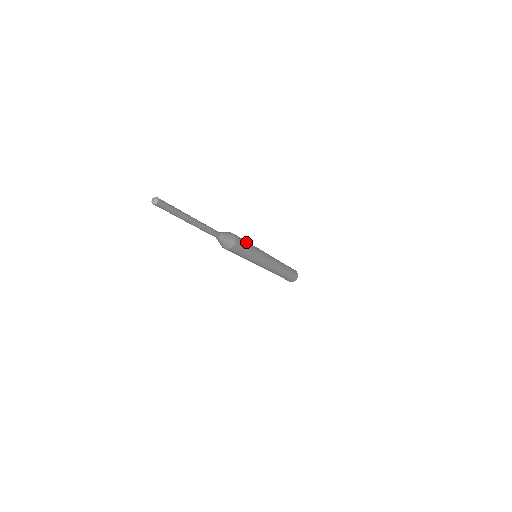
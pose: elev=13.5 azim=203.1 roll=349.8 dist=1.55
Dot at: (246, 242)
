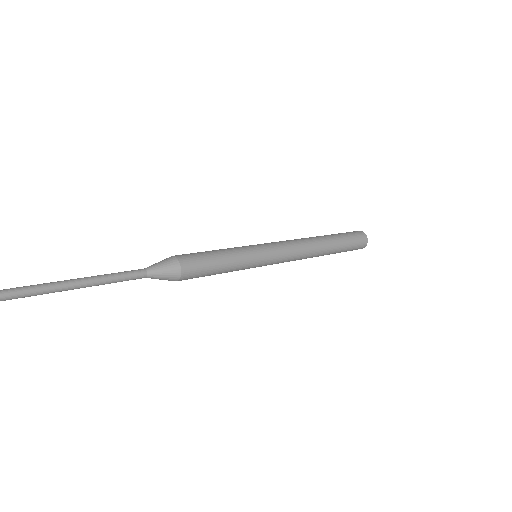
Dot at: (215, 260)
